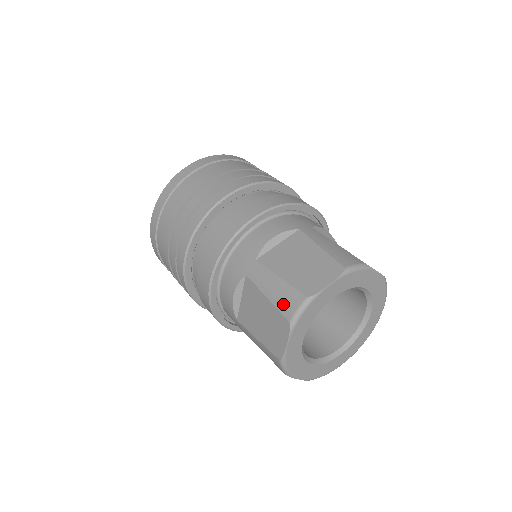
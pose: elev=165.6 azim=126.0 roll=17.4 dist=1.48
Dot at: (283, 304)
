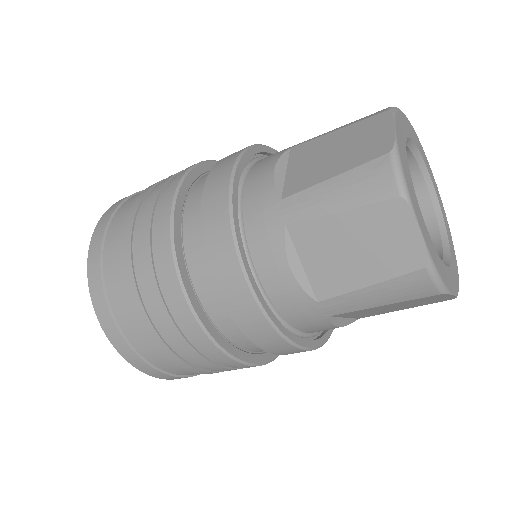
Dot at: (369, 191)
